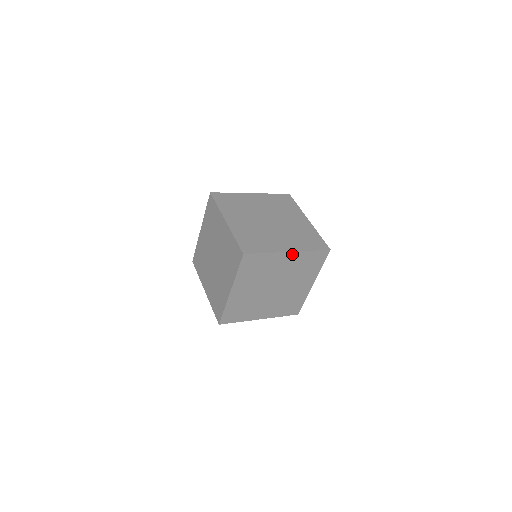
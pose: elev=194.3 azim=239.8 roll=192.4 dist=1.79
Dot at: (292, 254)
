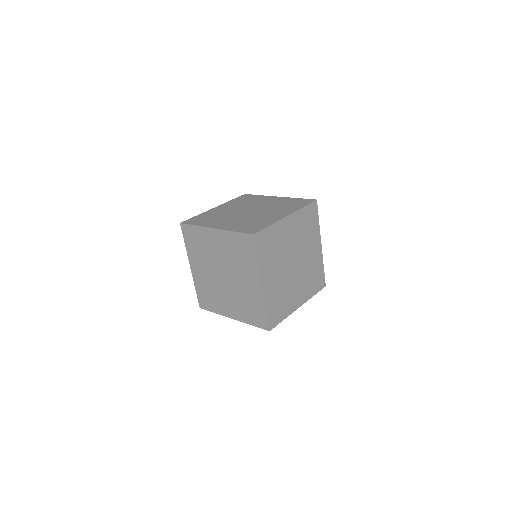
Dot at: (320, 250)
